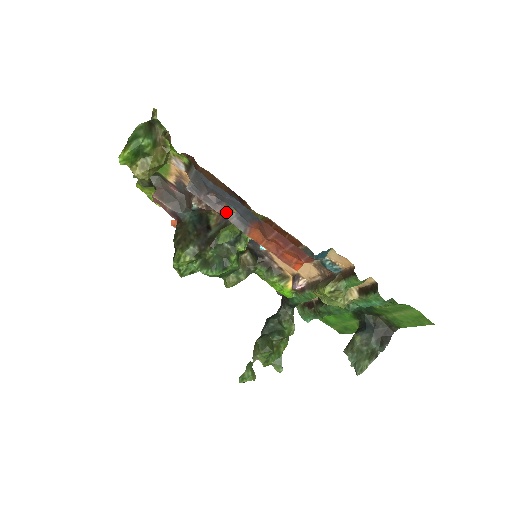
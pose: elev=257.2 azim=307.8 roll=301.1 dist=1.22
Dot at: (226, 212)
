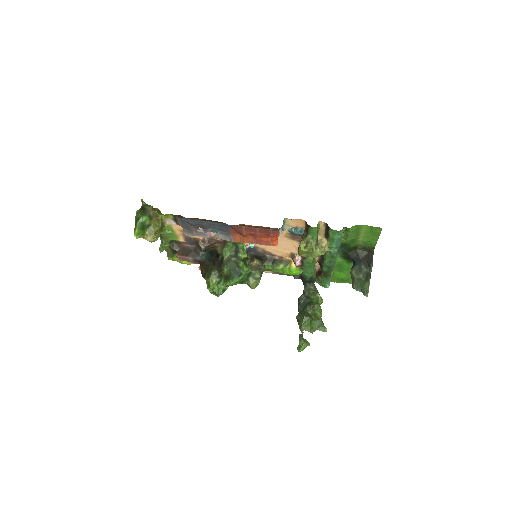
Dot at: (214, 235)
